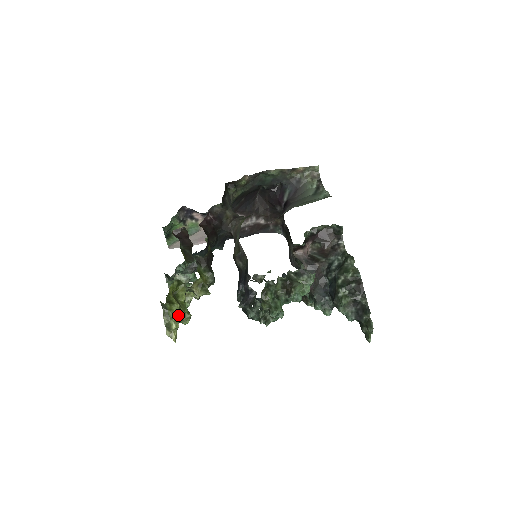
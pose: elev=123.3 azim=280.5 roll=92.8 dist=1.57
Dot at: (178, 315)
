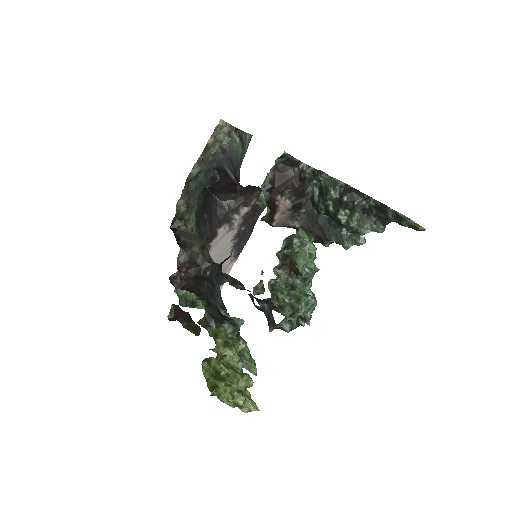
Dot at: (235, 388)
